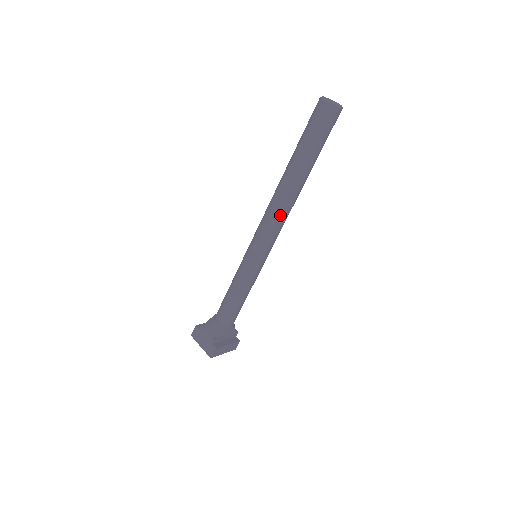
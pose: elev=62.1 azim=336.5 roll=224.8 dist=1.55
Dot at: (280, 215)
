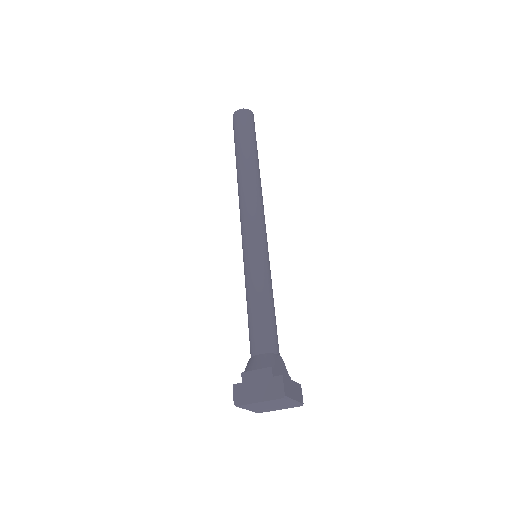
Dot at: (256, 197)
